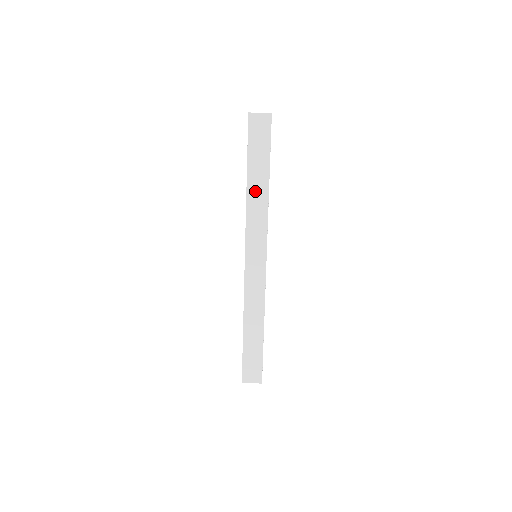
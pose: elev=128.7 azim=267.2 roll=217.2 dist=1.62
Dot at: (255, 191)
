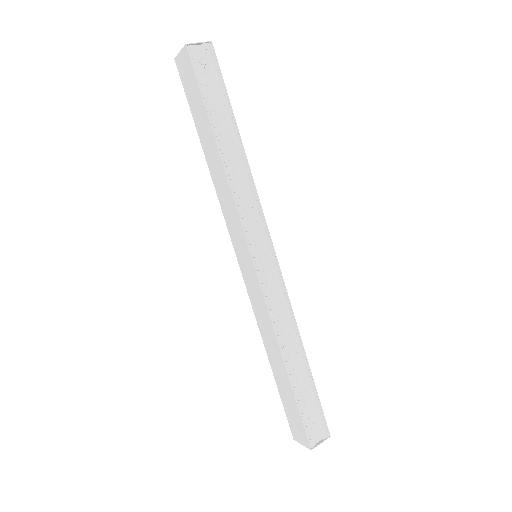
Dot at: (213, 164)
